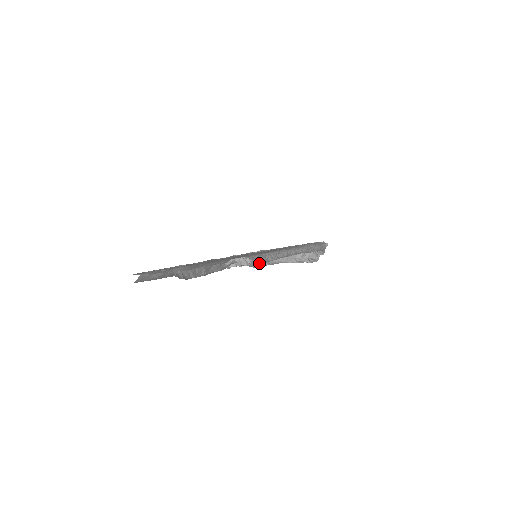
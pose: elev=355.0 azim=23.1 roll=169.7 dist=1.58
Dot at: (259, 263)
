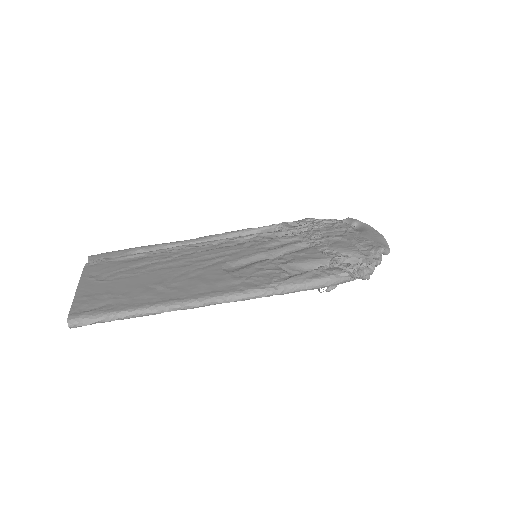
Dot at: occluded
